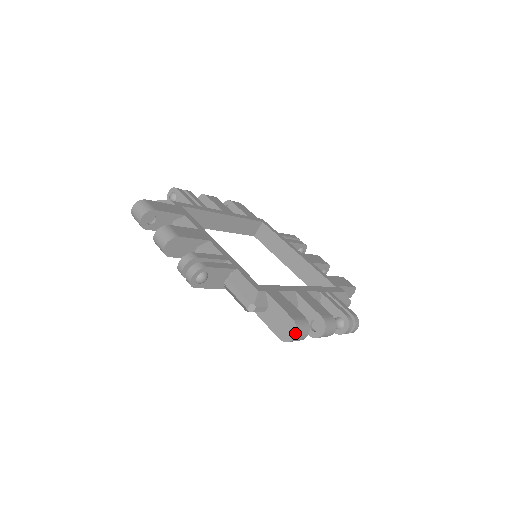
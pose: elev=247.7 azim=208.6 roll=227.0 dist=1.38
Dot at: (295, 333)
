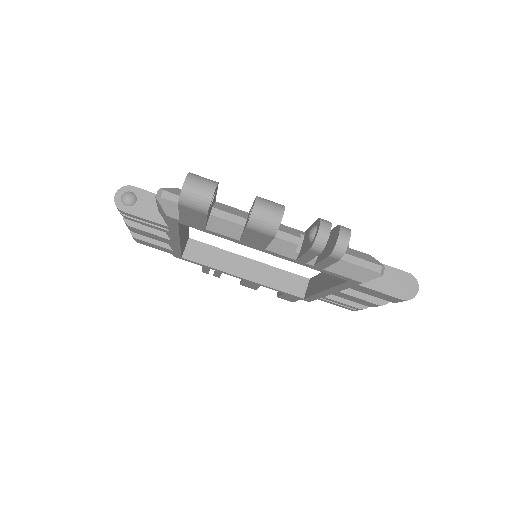
Dot at: (418, 285)
